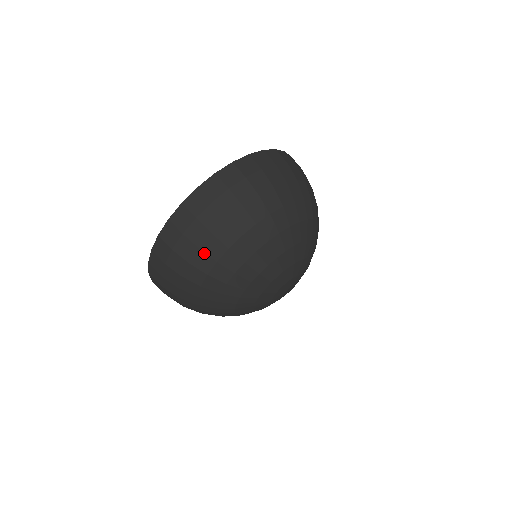
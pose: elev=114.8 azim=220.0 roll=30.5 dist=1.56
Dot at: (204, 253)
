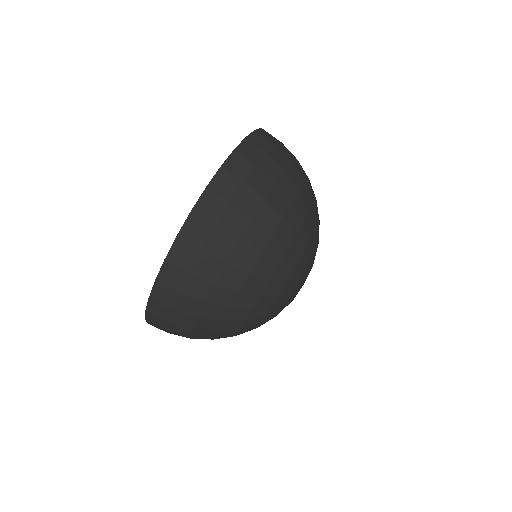
Dot at: (233, 266)
